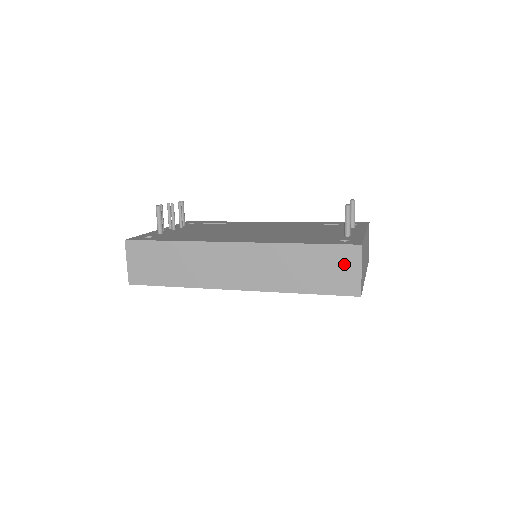
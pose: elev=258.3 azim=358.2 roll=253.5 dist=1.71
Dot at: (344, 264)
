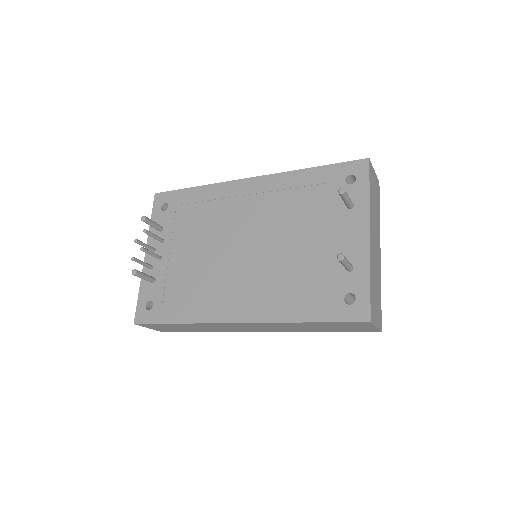
Dot at: (356, 326)
